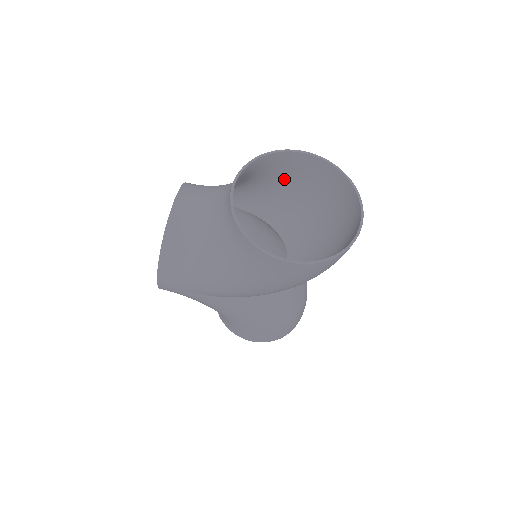
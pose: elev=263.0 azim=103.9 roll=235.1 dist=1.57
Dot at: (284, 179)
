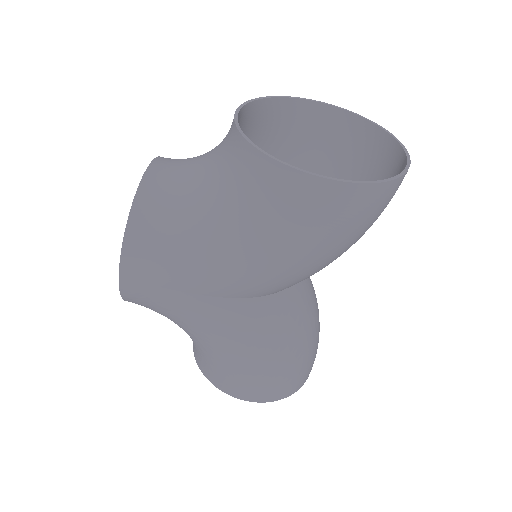
Dot at: (291, 152)
